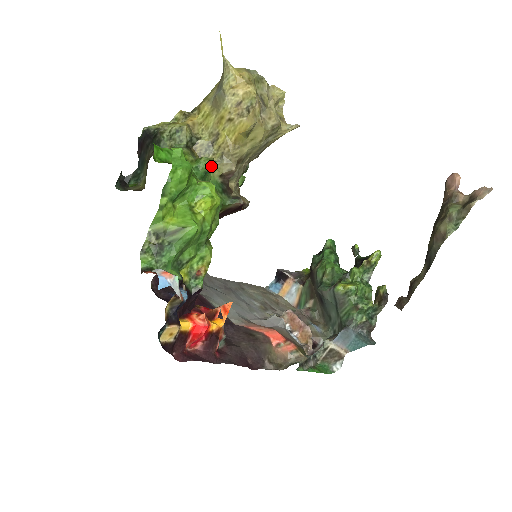
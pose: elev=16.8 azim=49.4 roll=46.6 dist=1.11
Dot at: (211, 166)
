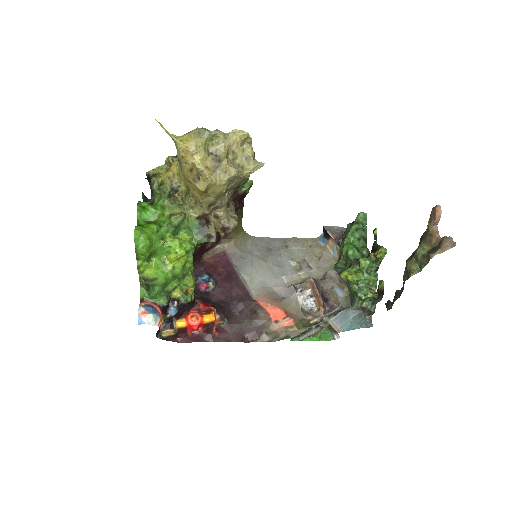
Dot at: (181, 220)
